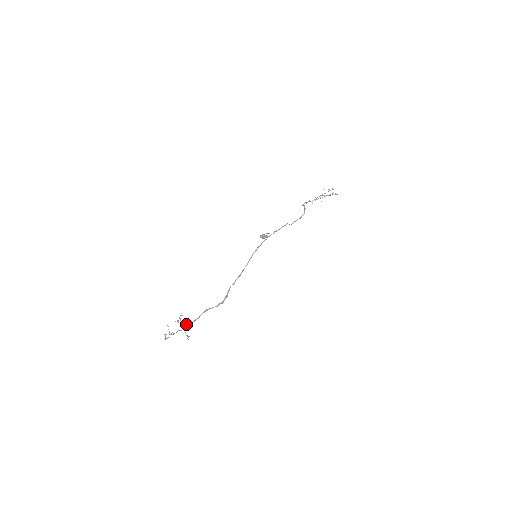
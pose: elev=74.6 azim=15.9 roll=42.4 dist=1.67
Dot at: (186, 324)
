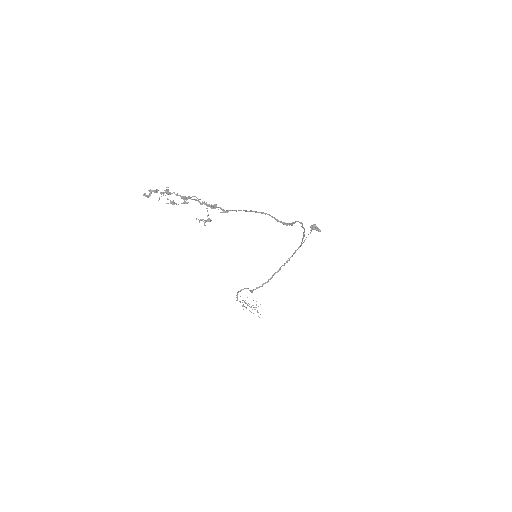
Dot at: occluded
